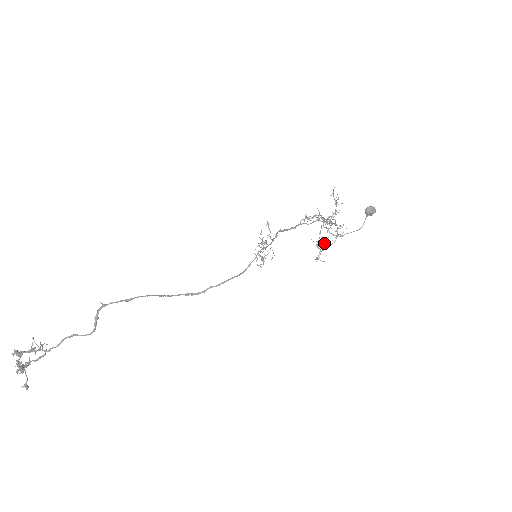
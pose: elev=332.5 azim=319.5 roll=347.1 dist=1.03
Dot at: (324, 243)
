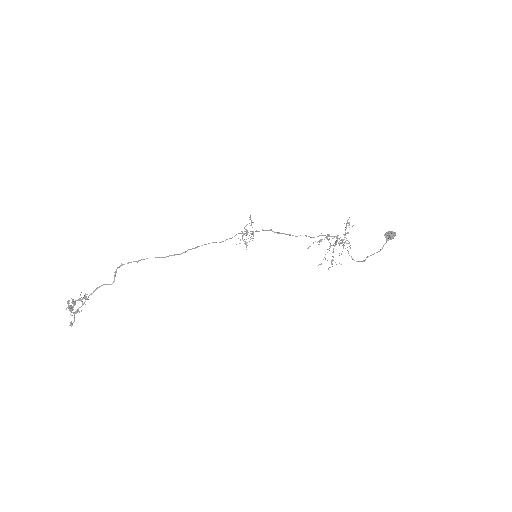
Dot at: (327, 252)
